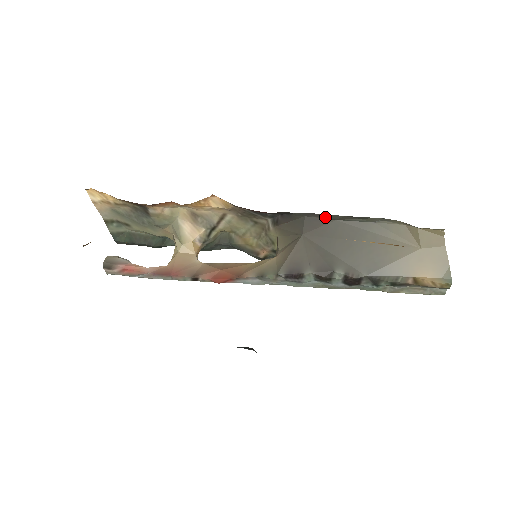
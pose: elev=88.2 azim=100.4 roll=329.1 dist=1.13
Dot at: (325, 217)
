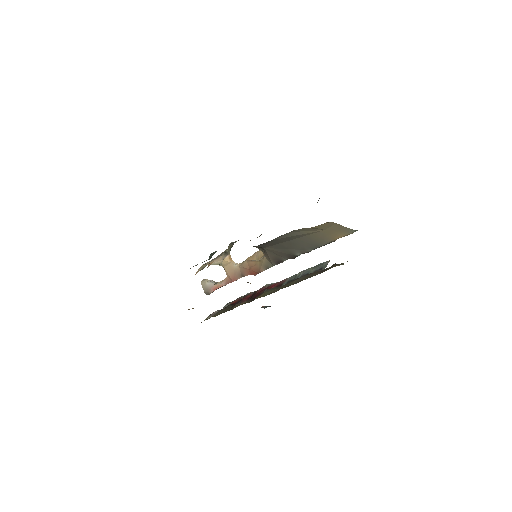
Dot at: (265, 243)
